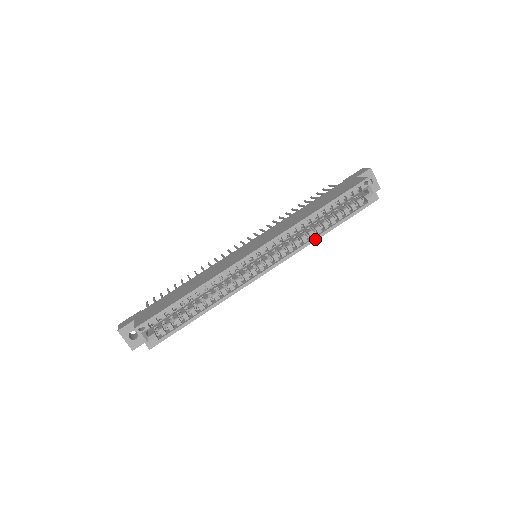
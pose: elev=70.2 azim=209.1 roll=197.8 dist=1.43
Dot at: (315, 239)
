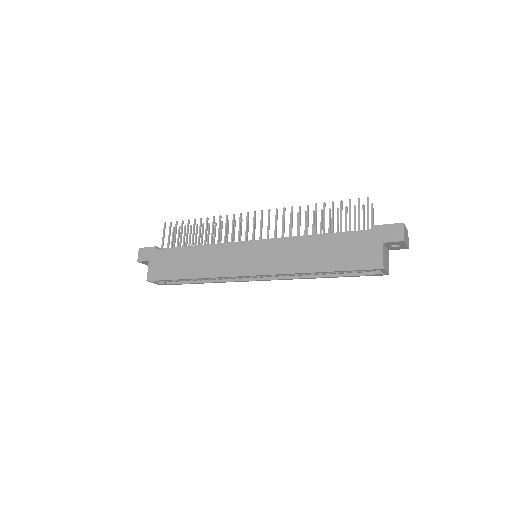
Dot at: (309, 278)
